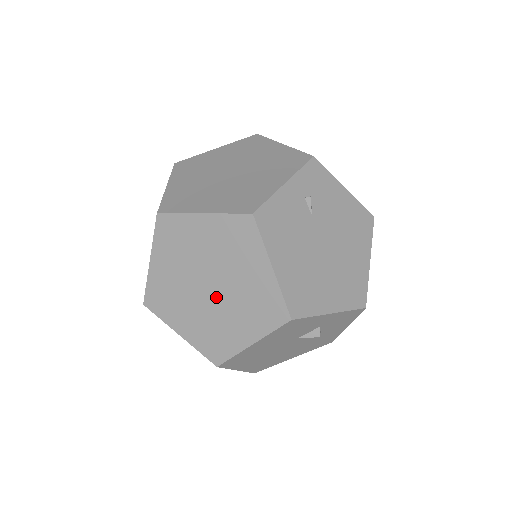
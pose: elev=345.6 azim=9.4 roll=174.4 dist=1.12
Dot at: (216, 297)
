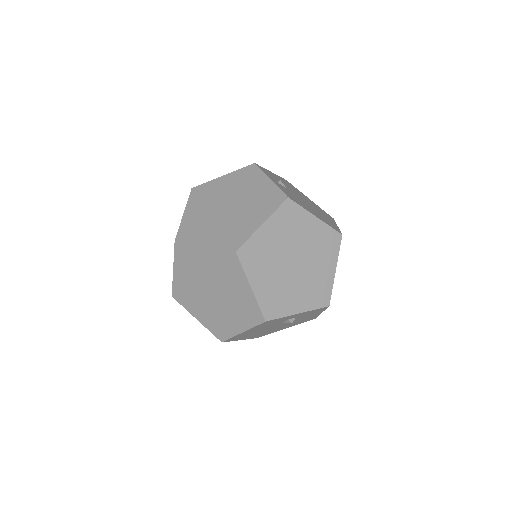
Dot at: (302, 265)
